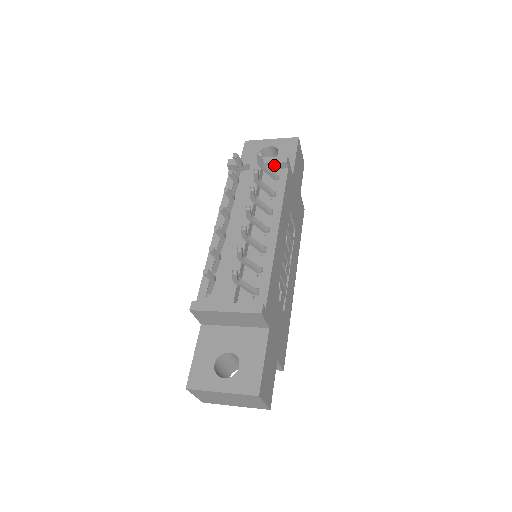
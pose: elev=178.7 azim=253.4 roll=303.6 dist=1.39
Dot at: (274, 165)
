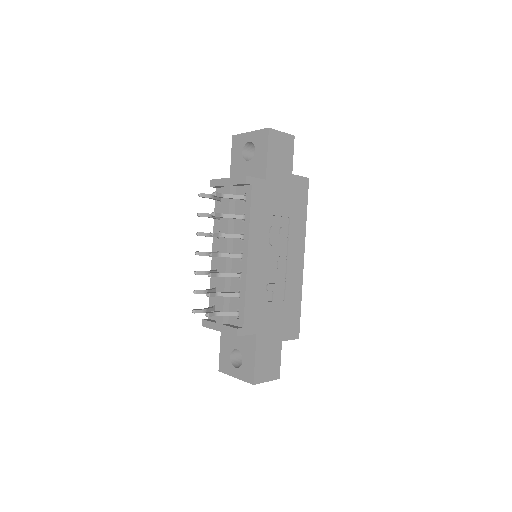
Dot at: (240, 185)
